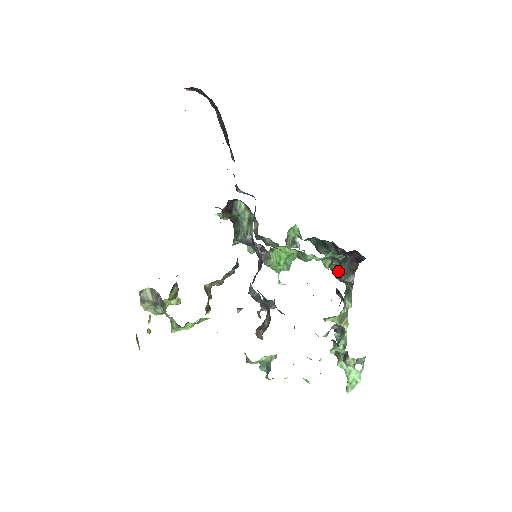
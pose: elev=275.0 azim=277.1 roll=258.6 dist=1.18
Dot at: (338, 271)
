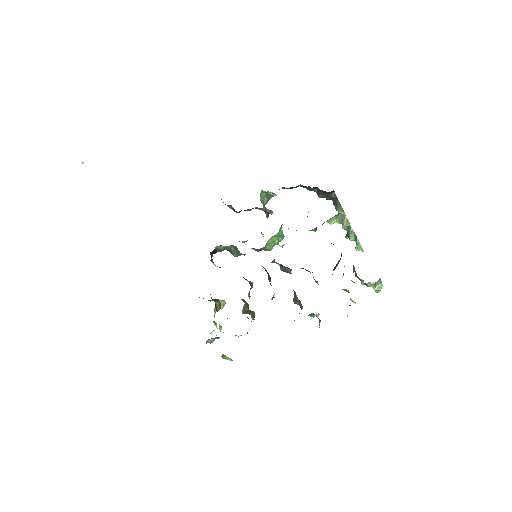
Dot at: occluded
